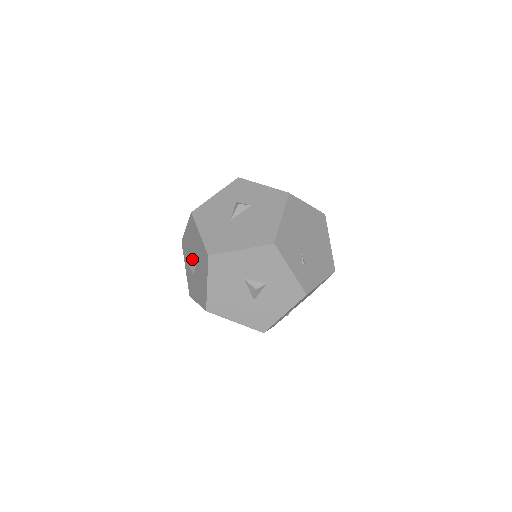
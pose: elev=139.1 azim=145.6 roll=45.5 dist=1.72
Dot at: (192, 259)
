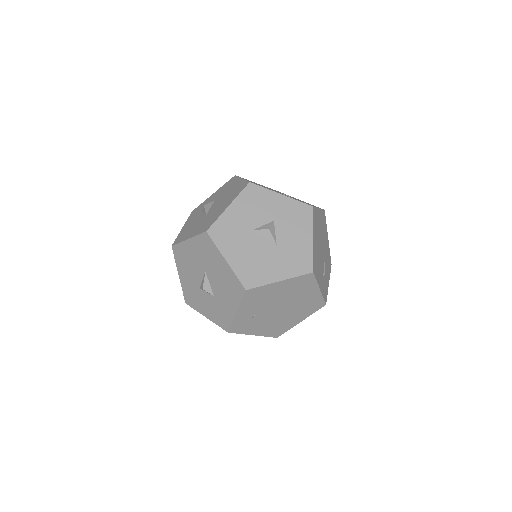
Dot at: (201, 283)
